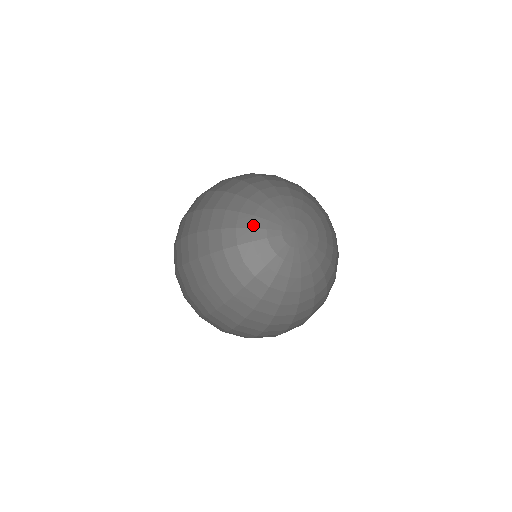
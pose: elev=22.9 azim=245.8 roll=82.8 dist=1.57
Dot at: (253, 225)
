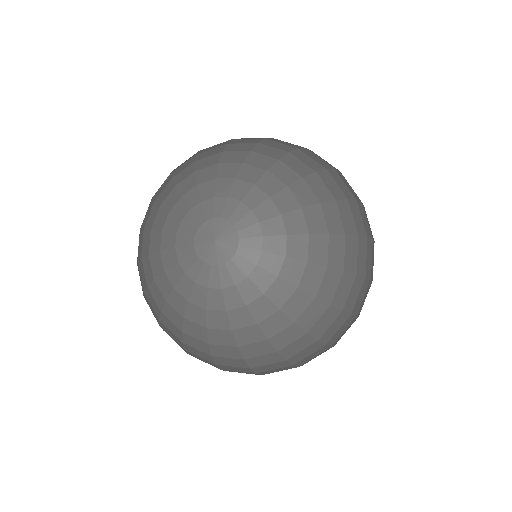
Dot at: (165, 227)
